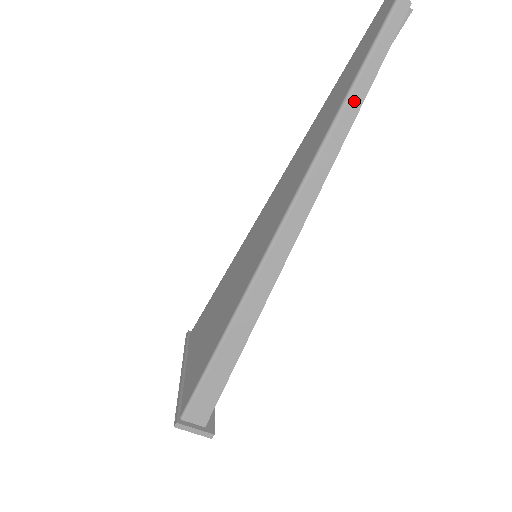
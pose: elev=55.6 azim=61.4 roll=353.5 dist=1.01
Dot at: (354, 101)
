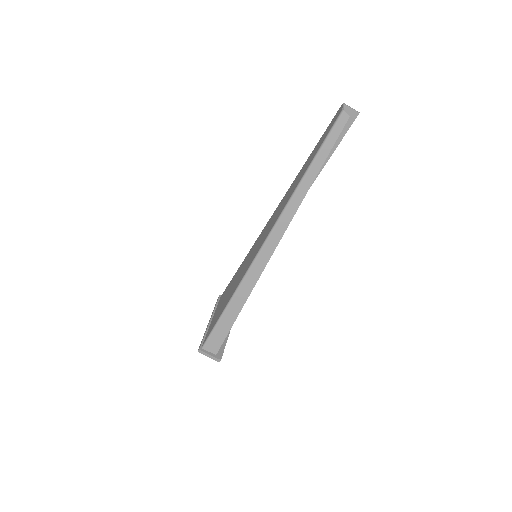
Dot at: (312, 173)
